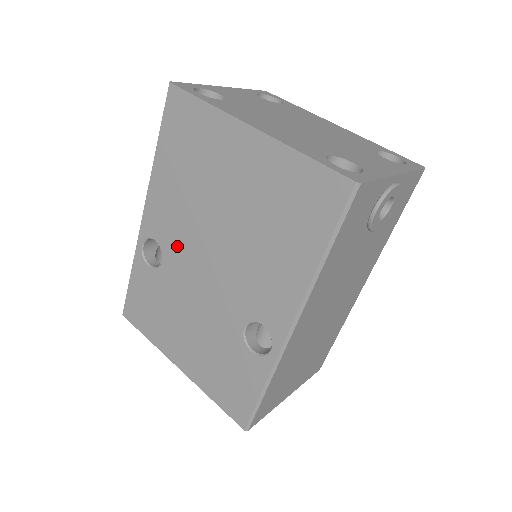
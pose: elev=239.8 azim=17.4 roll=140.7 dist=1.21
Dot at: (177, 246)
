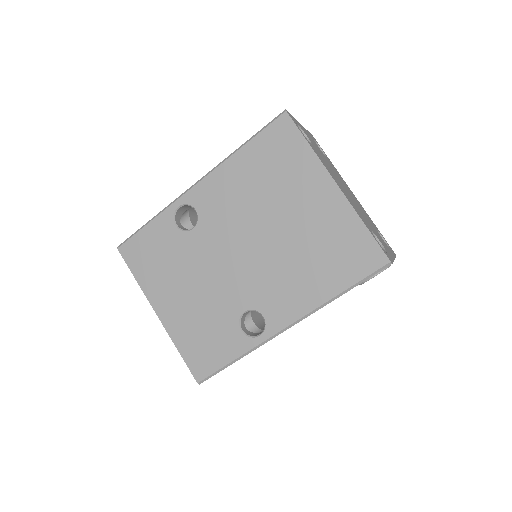
Dot at: (217, 226)
